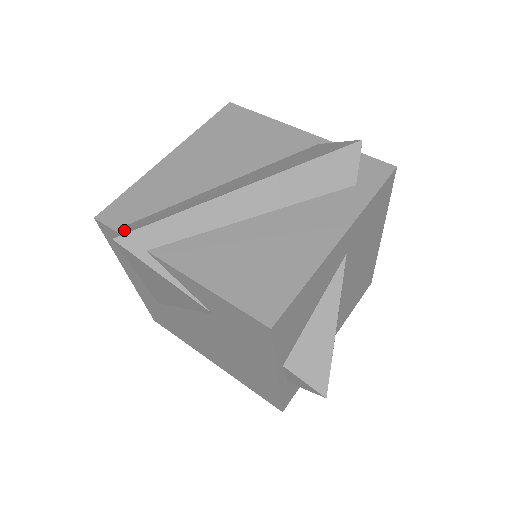
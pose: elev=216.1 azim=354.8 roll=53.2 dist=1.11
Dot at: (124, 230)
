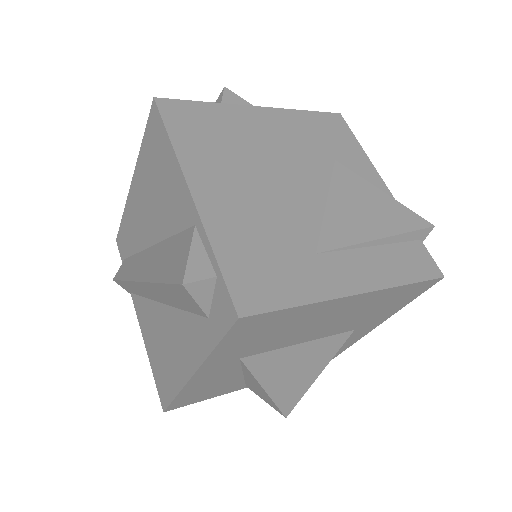
Dot at: (118, 271)
